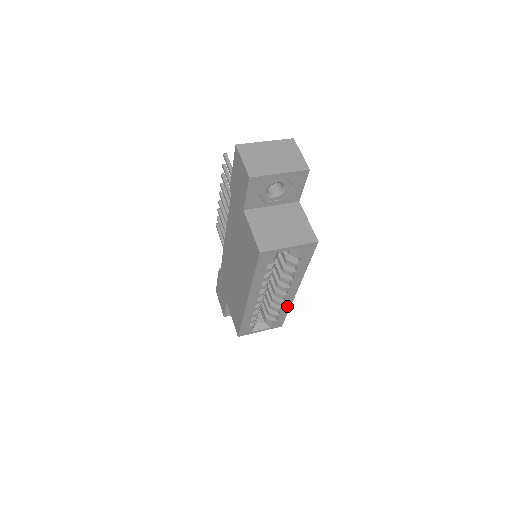
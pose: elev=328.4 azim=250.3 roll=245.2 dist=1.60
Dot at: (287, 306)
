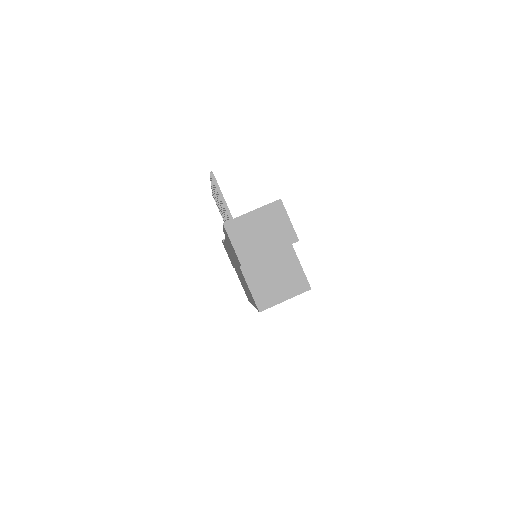
Dot at: occluded
